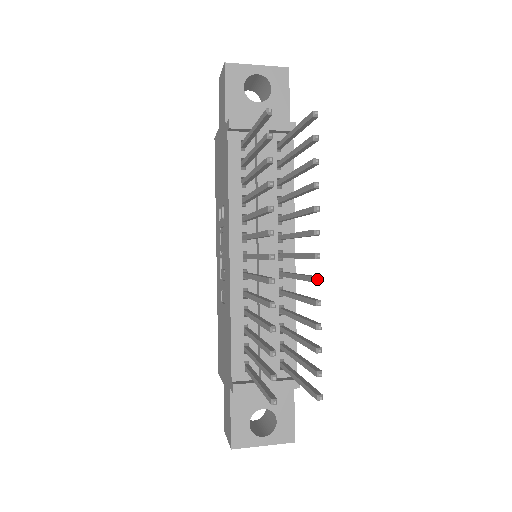
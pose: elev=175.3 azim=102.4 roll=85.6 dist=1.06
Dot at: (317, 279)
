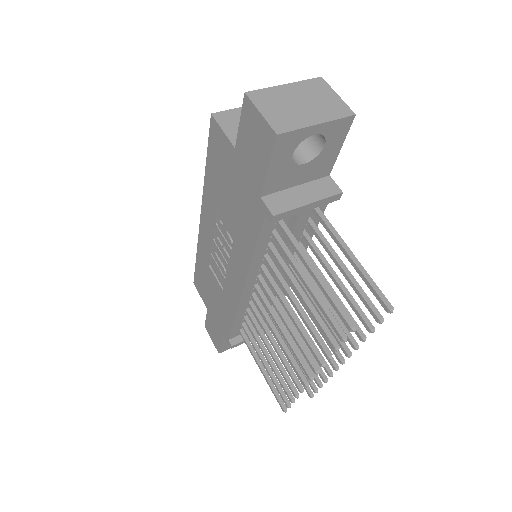
Dot at: occluded
